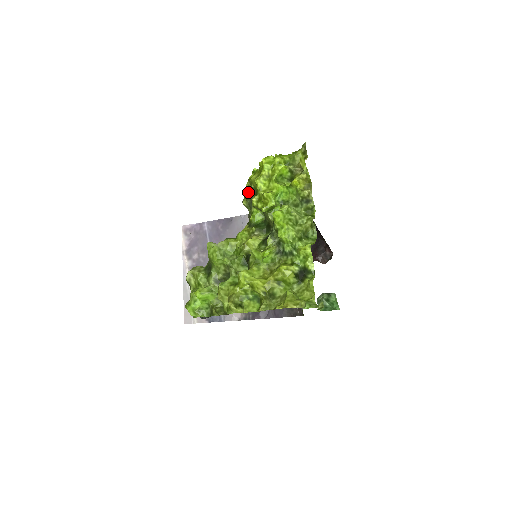
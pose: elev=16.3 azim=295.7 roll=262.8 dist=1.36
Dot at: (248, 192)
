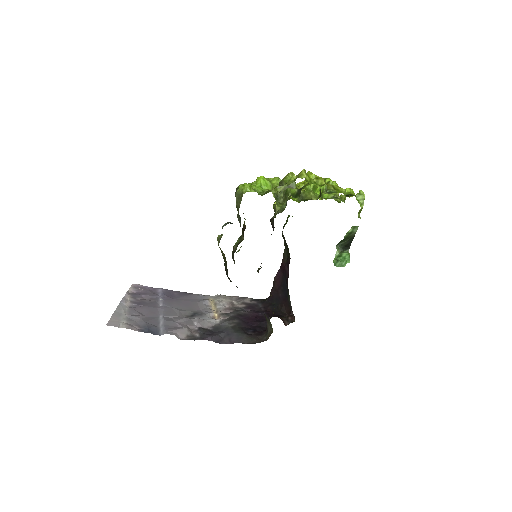
Dot at: occluded
